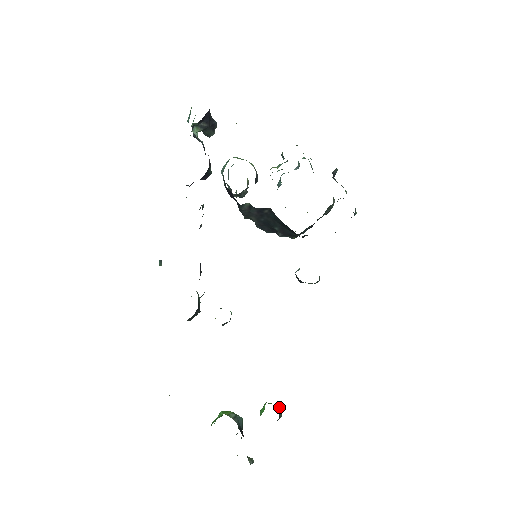
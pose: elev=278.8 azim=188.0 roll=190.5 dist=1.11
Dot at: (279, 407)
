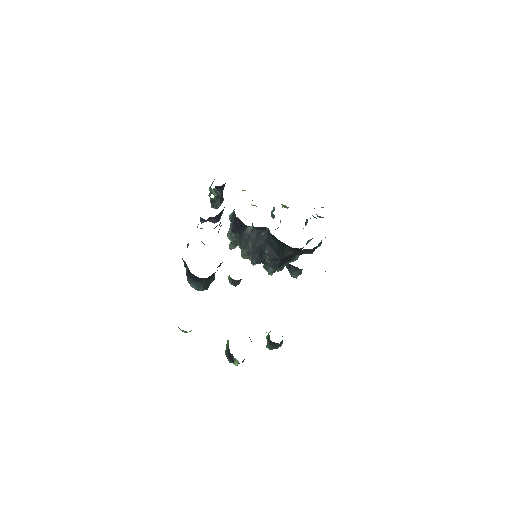
Dot at: occluded
